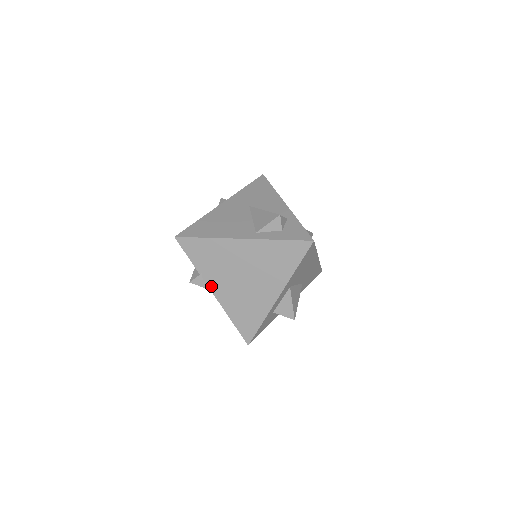
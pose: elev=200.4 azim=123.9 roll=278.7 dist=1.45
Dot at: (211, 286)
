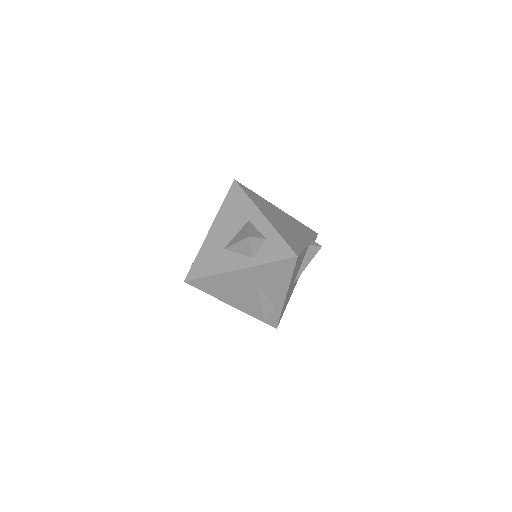
Dot at: occluded
